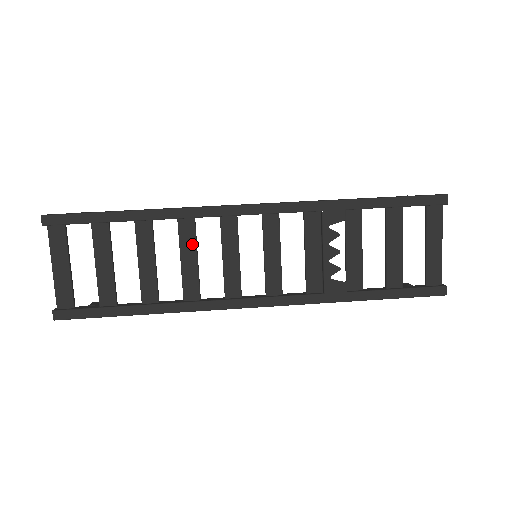
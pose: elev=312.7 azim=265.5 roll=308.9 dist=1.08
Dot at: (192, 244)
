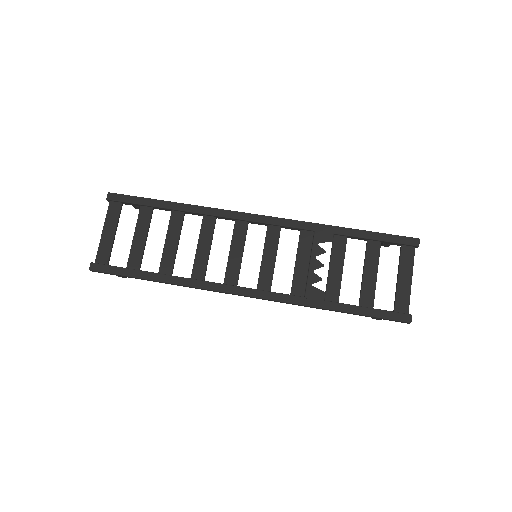
Dot at: (209, 236)
